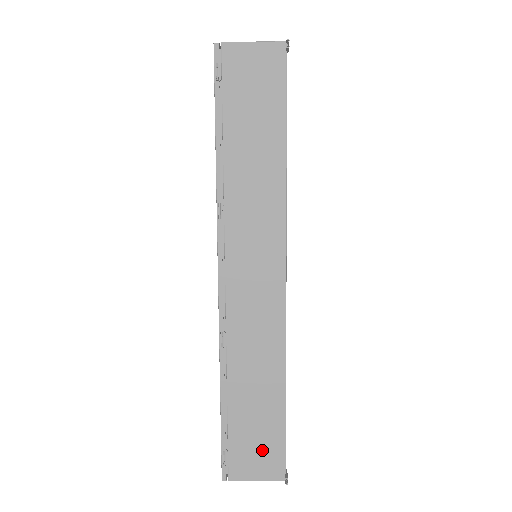
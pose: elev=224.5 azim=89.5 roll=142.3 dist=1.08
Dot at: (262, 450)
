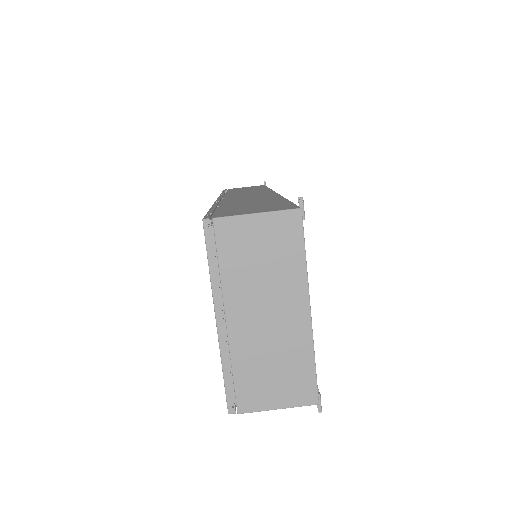
Dot at: (262, 208)
